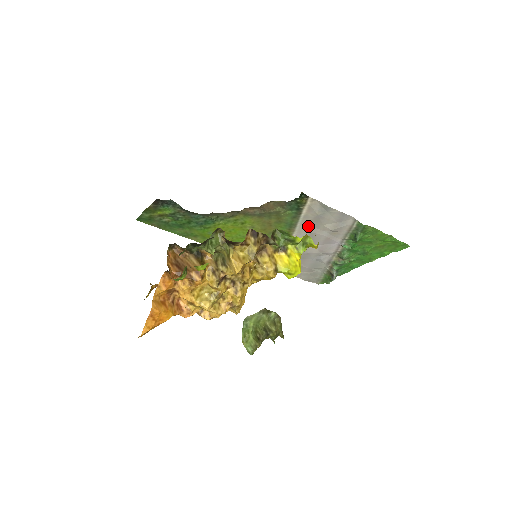
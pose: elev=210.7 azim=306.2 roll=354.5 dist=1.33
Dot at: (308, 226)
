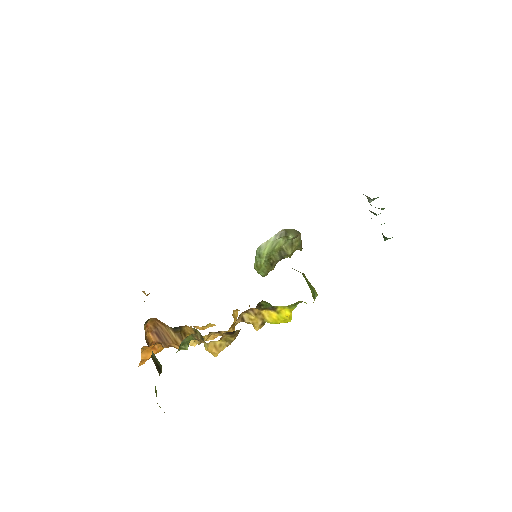
Dot at: occluded
